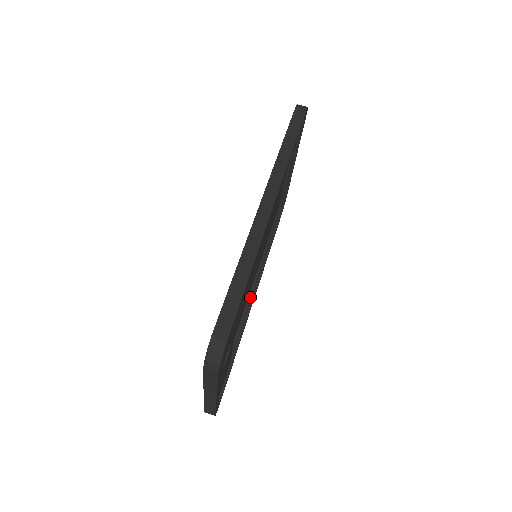
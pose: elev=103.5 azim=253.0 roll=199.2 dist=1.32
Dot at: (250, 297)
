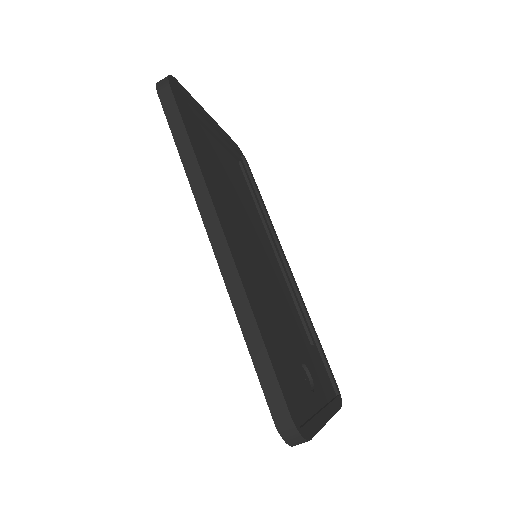
Dot at: (285, 276)
